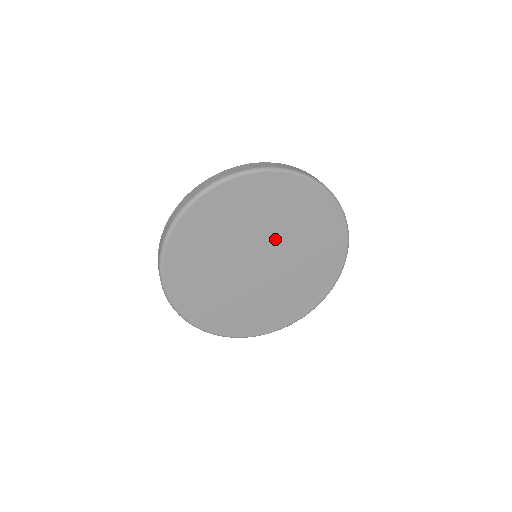
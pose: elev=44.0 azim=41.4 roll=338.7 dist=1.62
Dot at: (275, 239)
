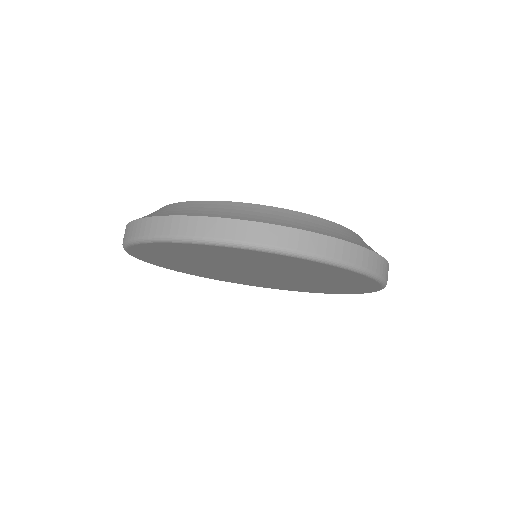
Dot at: (267, 269)
